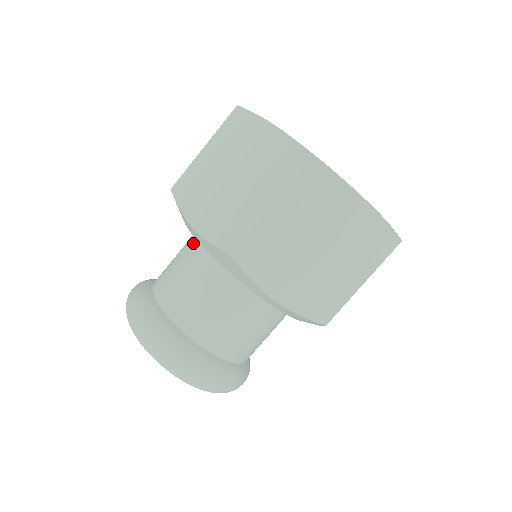
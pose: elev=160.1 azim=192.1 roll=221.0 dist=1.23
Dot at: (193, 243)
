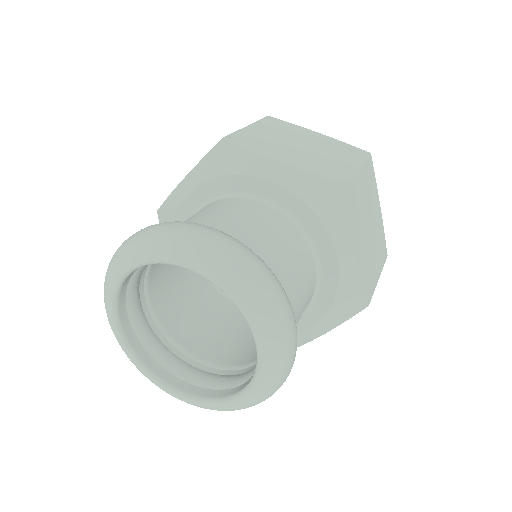
Dot at: (235, 200)
